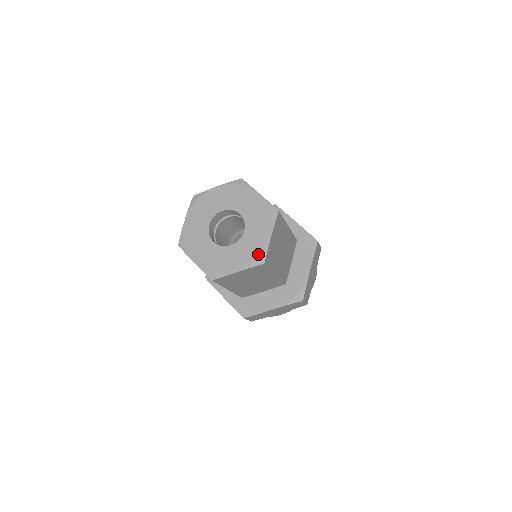
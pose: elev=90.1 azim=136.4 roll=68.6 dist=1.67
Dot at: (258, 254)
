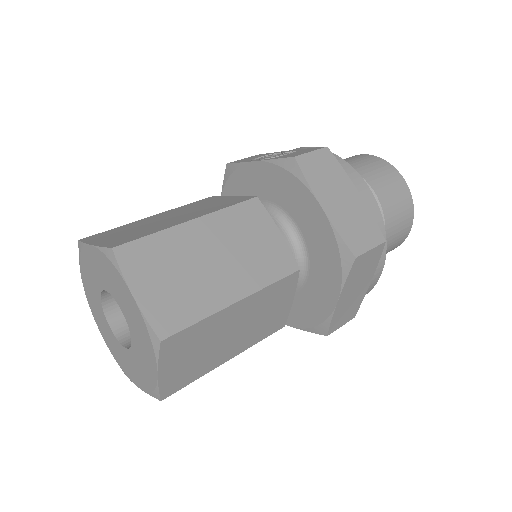
Dot at: (146, 334)
